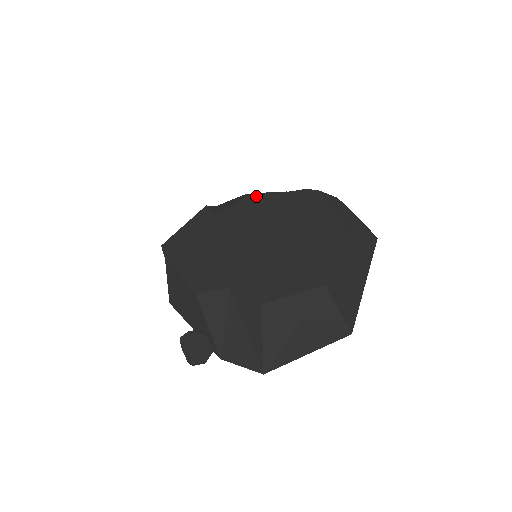
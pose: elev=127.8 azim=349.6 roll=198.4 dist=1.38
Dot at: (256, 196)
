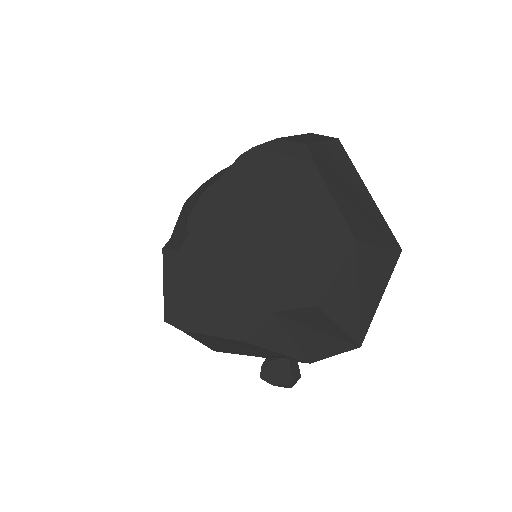
Dot at: (200, 201)
